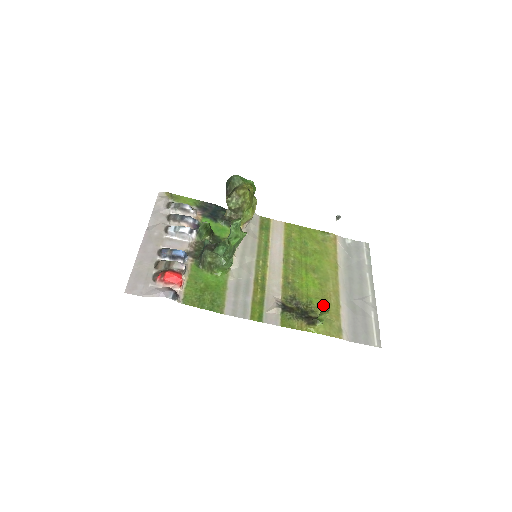
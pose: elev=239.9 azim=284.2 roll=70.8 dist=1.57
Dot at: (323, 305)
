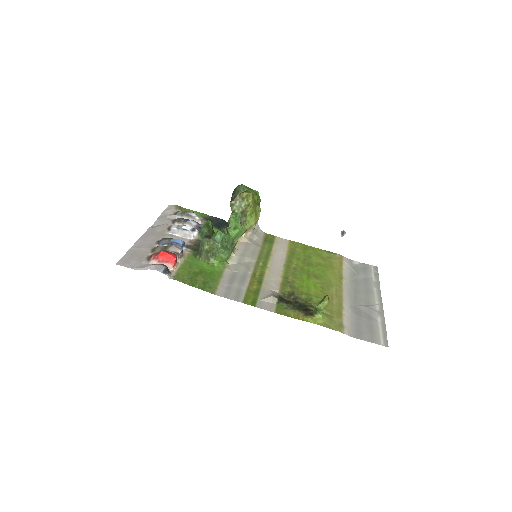
Dot at: occluded
